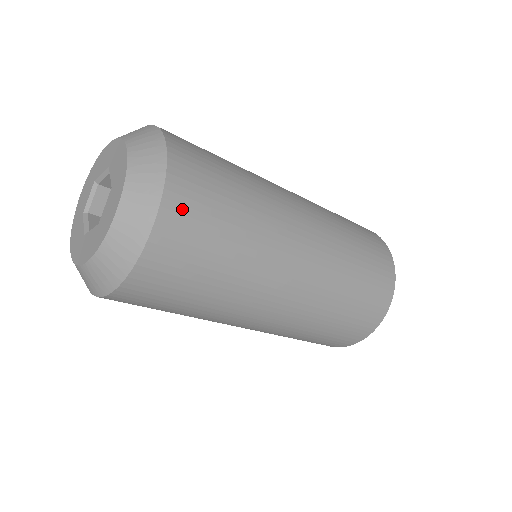
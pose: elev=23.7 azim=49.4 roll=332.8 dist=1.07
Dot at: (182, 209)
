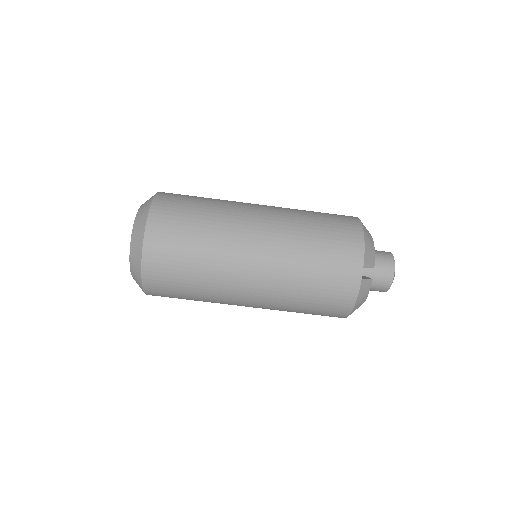
Dot at: (163, 208)
